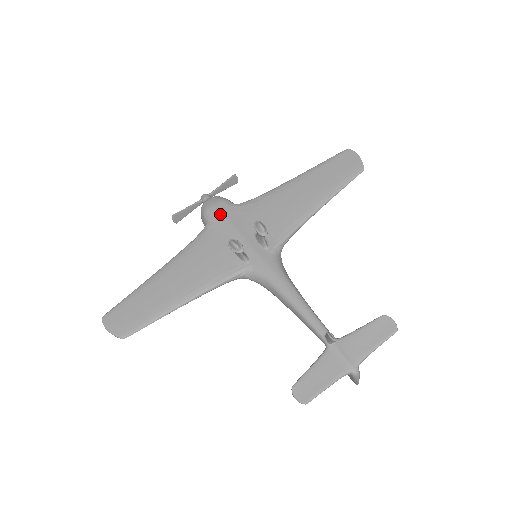
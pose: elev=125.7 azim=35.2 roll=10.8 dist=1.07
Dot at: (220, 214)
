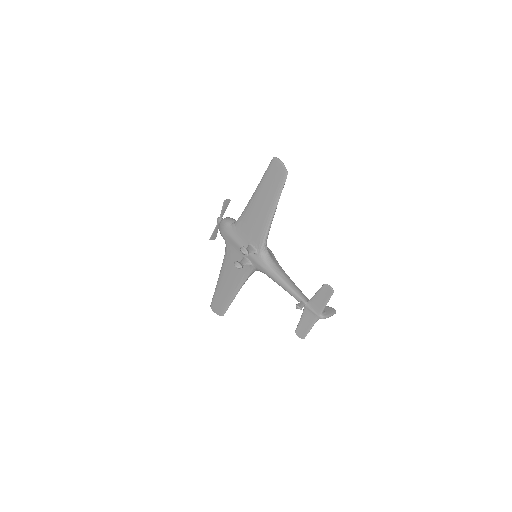
Dot at: (228, 236)
